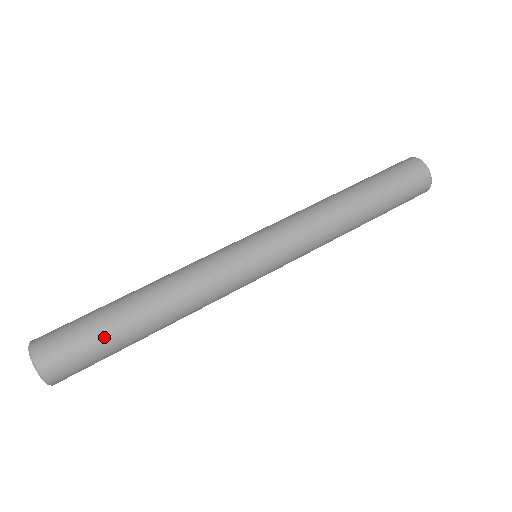
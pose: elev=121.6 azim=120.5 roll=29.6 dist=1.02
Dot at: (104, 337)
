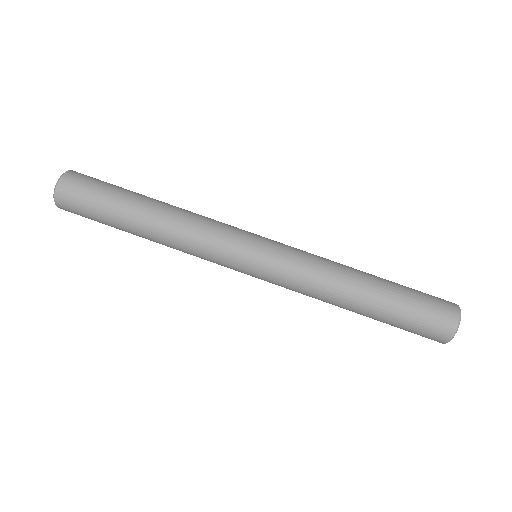
Dot at: (110, 199)
